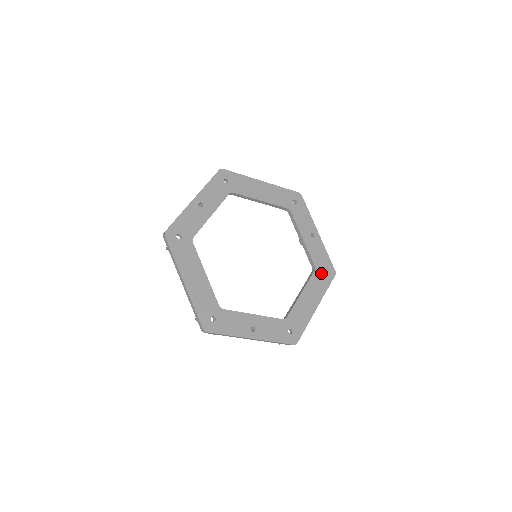
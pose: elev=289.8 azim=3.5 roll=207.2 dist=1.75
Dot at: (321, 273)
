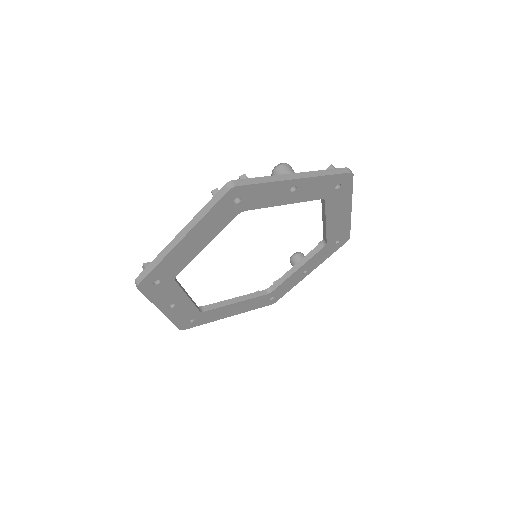
Dot at: (268, 298)
